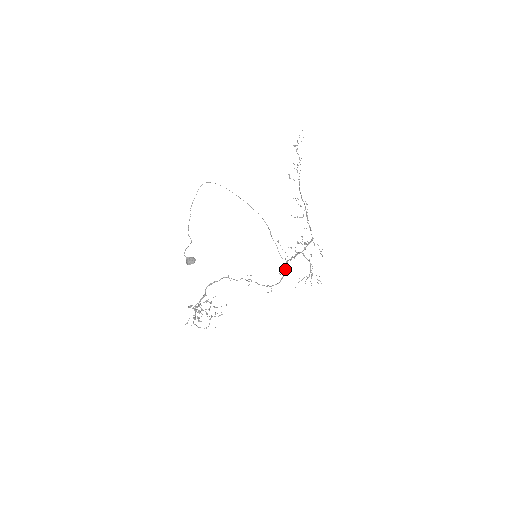
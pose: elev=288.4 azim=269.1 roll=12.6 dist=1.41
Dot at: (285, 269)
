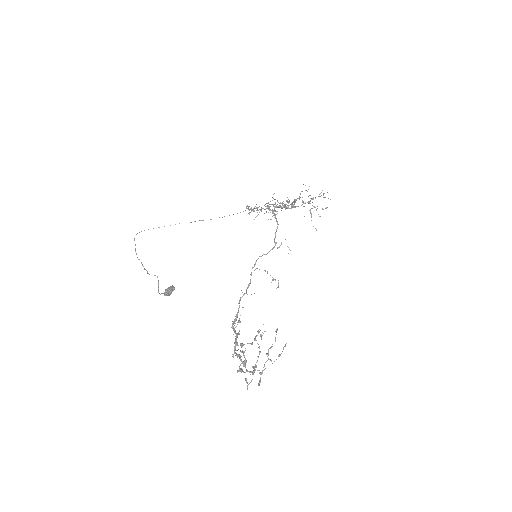
Dot at: (271, 210)
